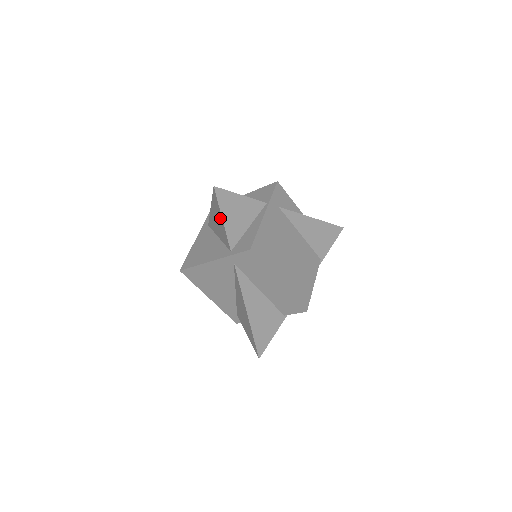
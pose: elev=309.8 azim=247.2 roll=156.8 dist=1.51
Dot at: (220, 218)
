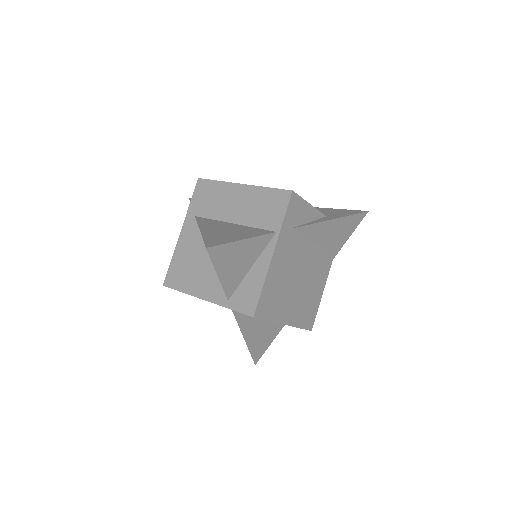
Dot at: occluded
